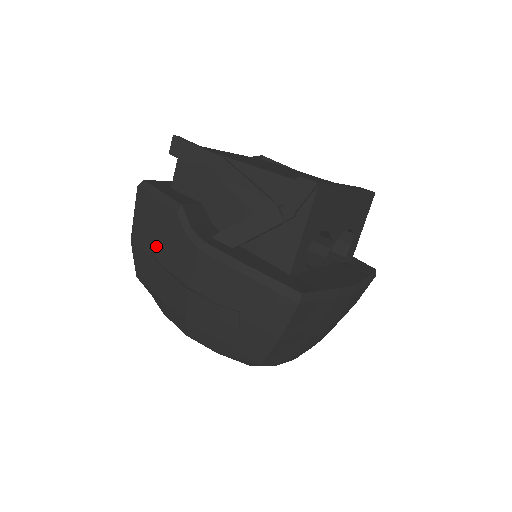
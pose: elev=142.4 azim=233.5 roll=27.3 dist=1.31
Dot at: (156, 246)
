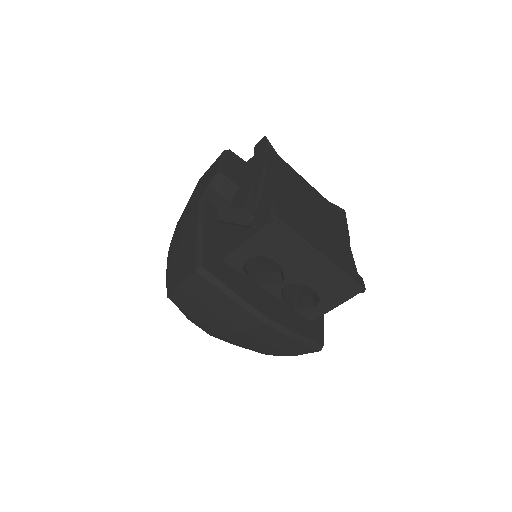
Dot at: (198, 189)
